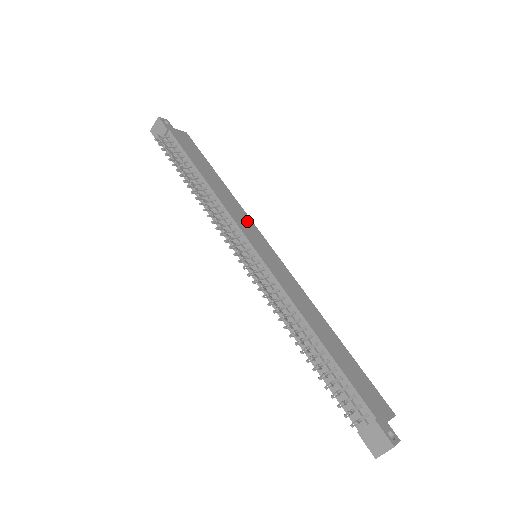
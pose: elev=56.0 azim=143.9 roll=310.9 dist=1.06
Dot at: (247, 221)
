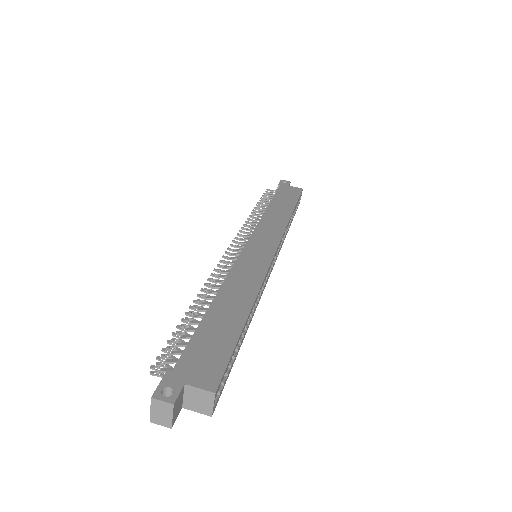
Dot at: (275, 233)
